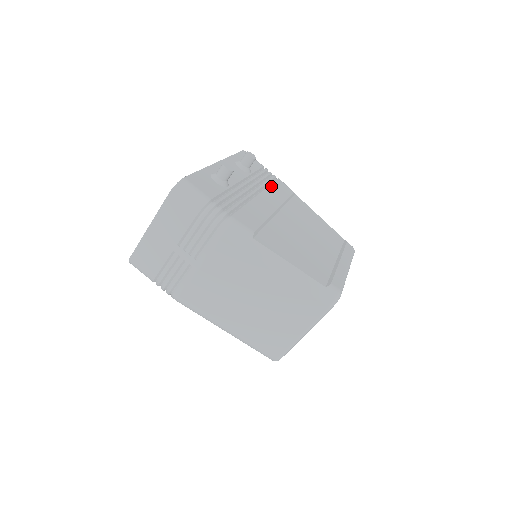
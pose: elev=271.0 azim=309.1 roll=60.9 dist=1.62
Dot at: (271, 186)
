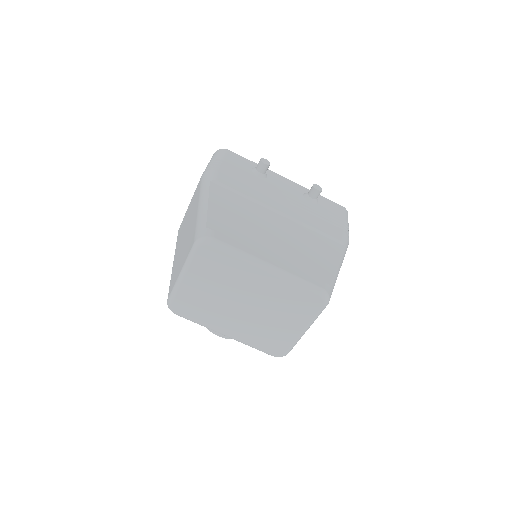
Dot at: (316, 217)
